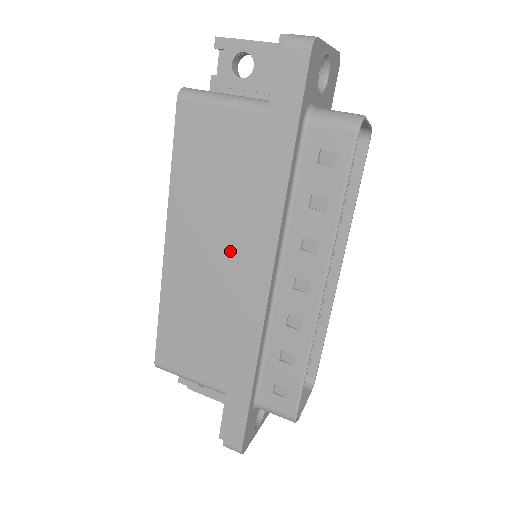
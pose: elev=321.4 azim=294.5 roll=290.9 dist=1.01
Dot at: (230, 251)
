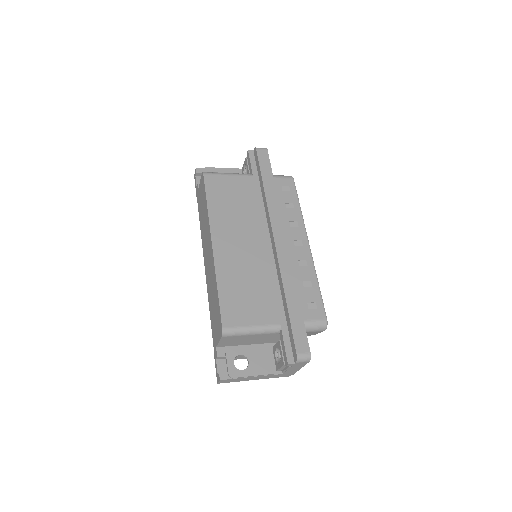
Dot at: (254, 237)
